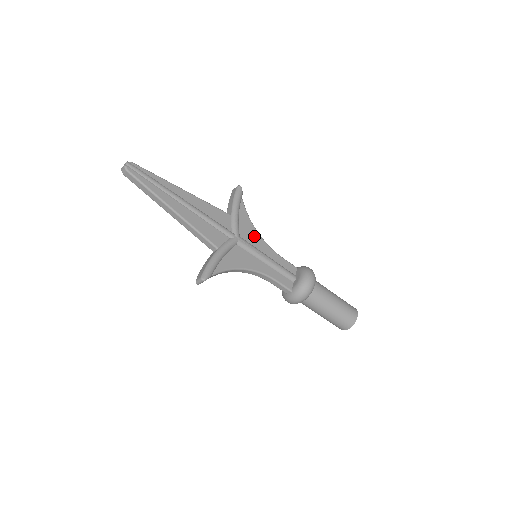
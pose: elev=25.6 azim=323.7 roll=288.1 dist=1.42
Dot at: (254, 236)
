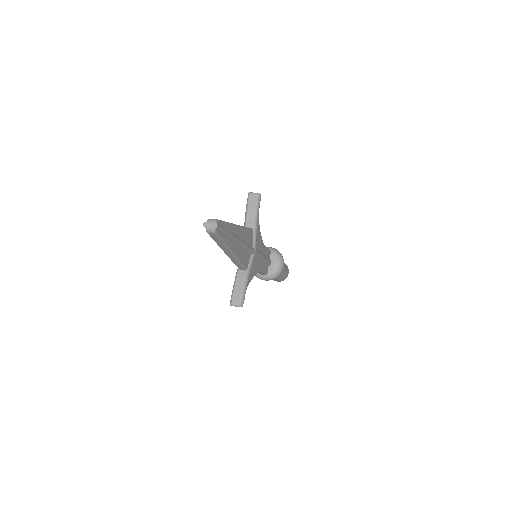
Dot at: (260, 240)
